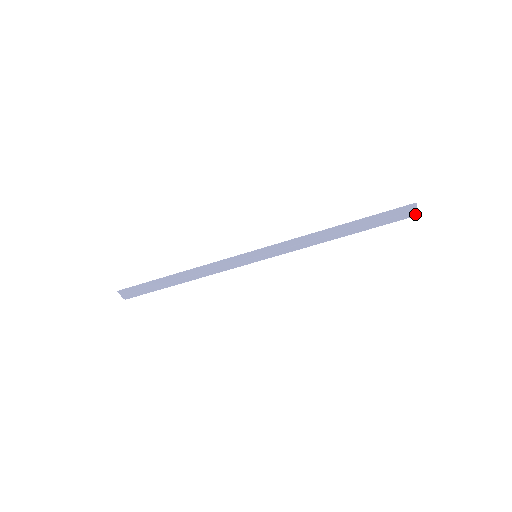
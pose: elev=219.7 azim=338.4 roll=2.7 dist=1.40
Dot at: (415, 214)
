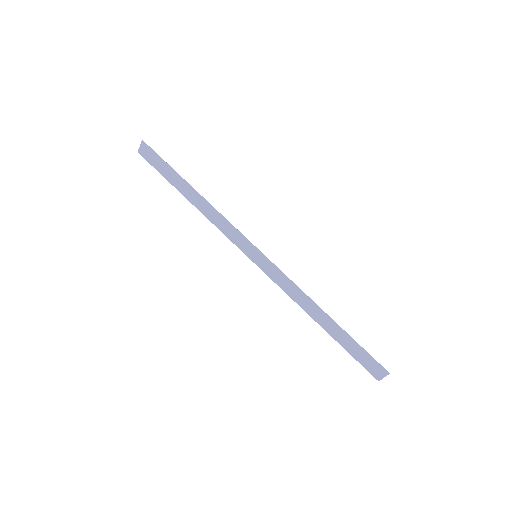
Dot at: (378, 378)
